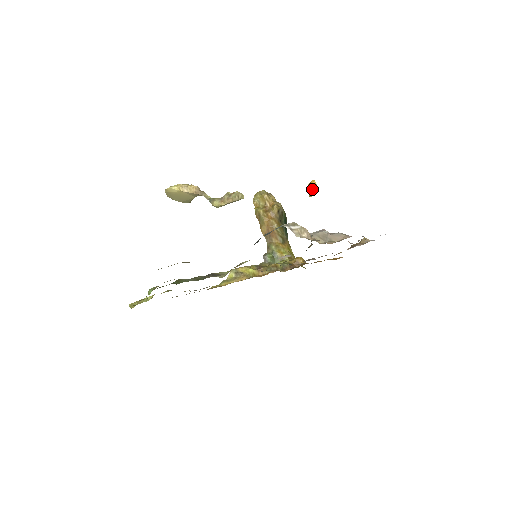
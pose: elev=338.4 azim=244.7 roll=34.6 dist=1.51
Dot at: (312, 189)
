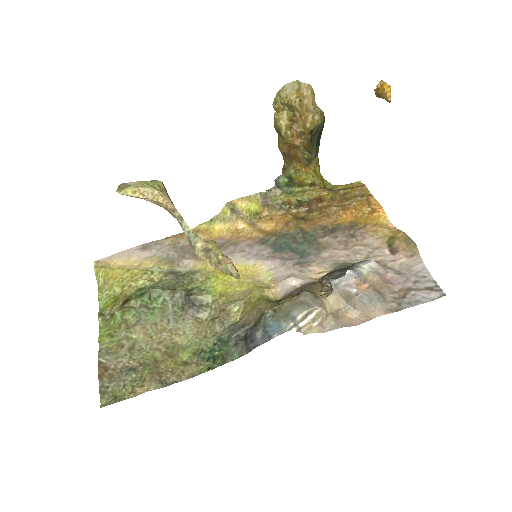
Dot at: (381, 96)
